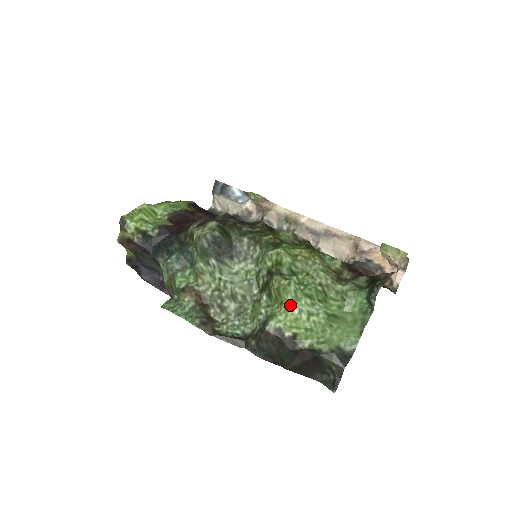
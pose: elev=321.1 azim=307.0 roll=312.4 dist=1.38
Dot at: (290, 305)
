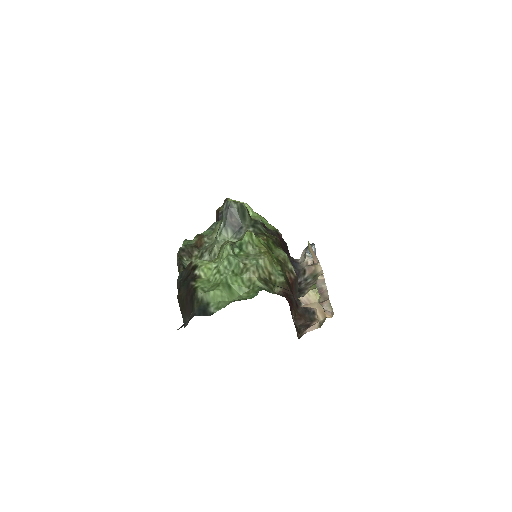
Dot at: (217, 260)
